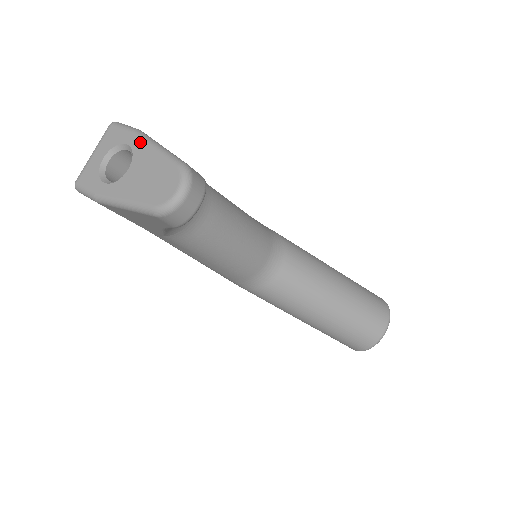
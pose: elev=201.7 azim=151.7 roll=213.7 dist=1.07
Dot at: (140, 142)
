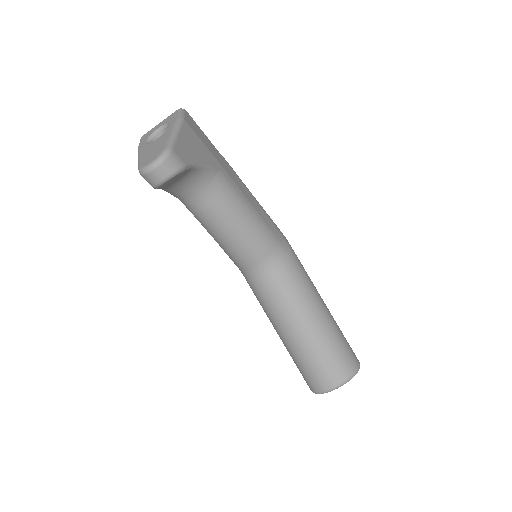
Dot at: (172, 126)
